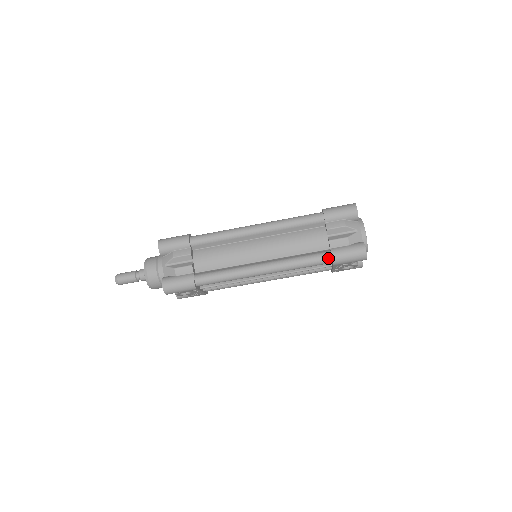
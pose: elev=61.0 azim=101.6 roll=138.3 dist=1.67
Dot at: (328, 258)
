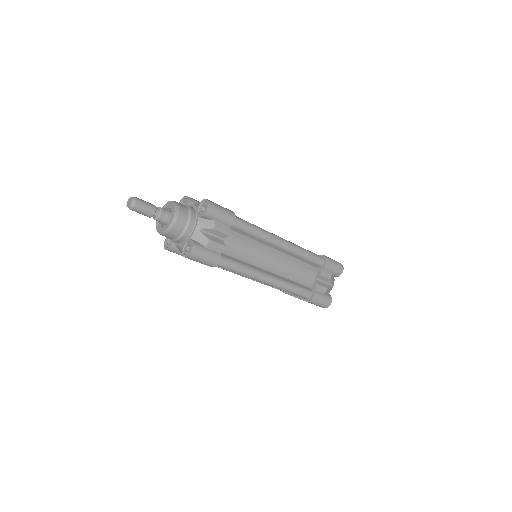
Dot at: (309, 296)
